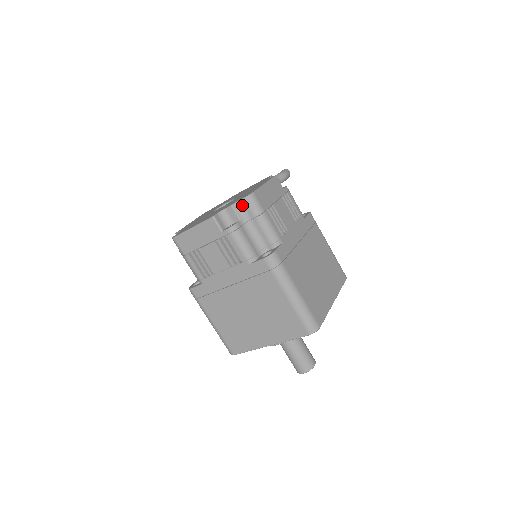
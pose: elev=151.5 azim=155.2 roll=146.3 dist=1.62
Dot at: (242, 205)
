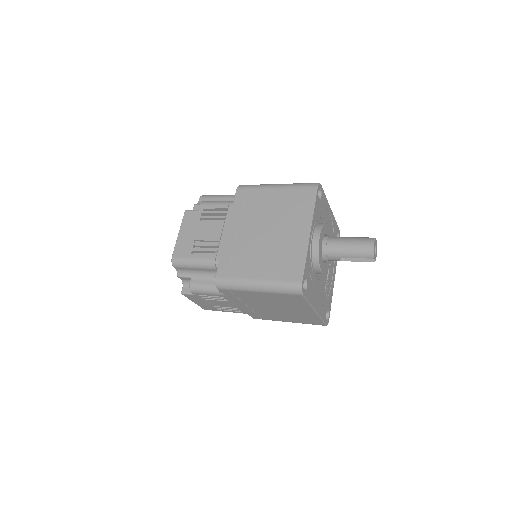
Dot at: occluded
